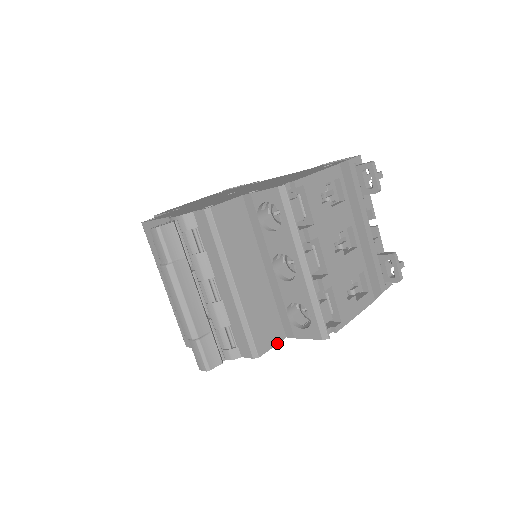
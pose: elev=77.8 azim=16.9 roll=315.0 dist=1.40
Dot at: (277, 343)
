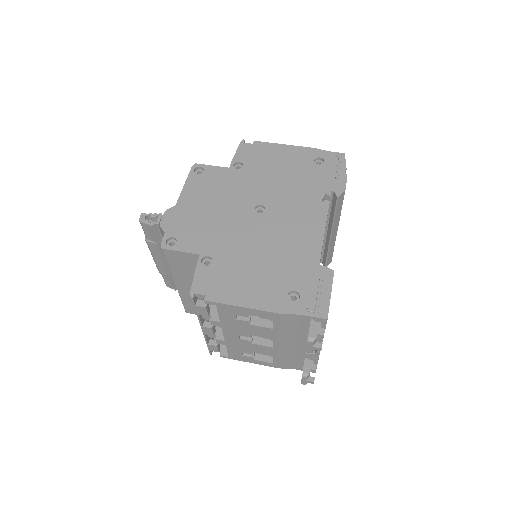
Dot at: occluded
